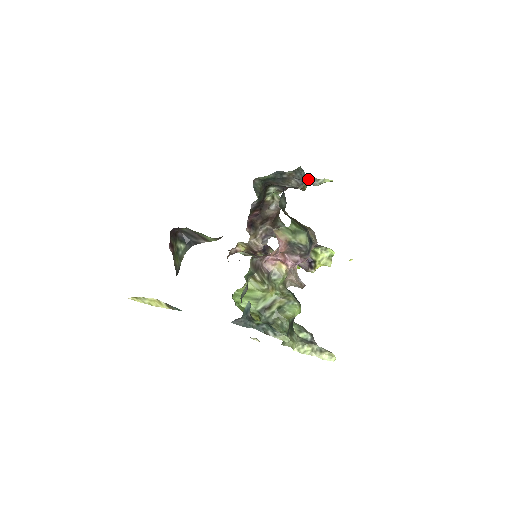
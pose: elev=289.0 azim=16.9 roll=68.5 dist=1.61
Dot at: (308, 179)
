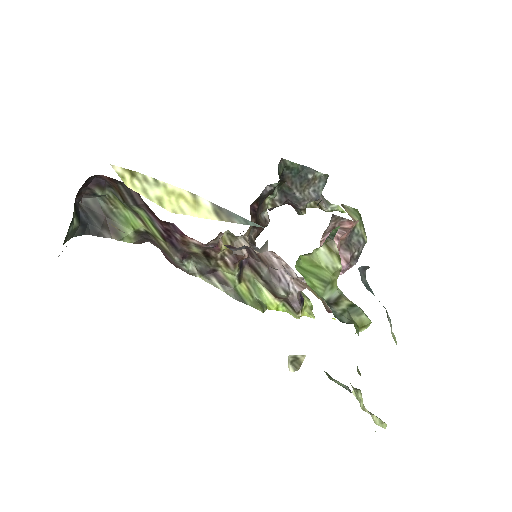
Dot at: (322, 197)
